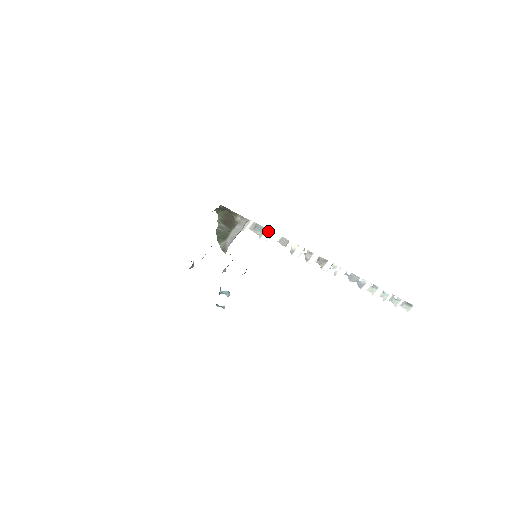
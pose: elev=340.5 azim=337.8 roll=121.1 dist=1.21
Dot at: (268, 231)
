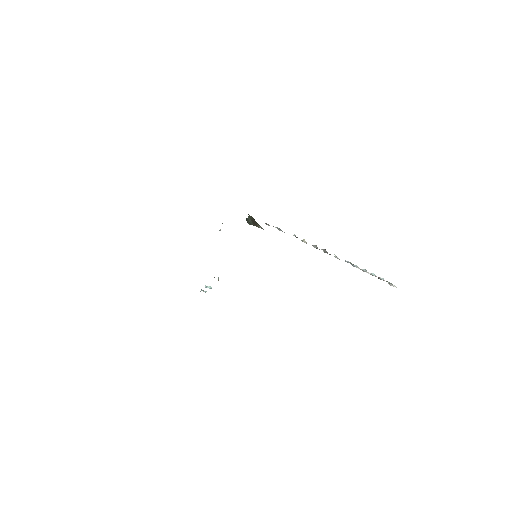
Dot at: occluded
